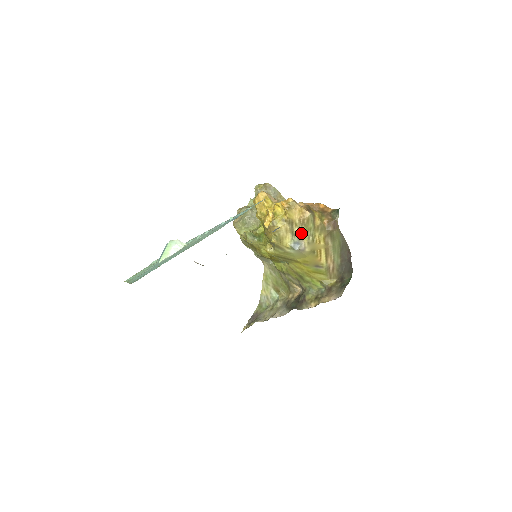
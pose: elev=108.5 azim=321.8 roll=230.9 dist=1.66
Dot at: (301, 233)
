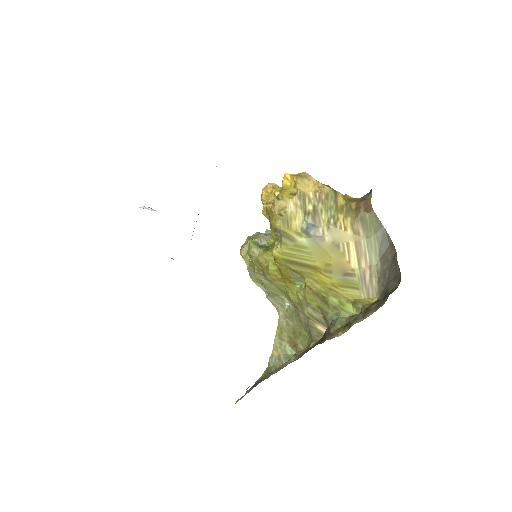
Dot at: (317, 213)
